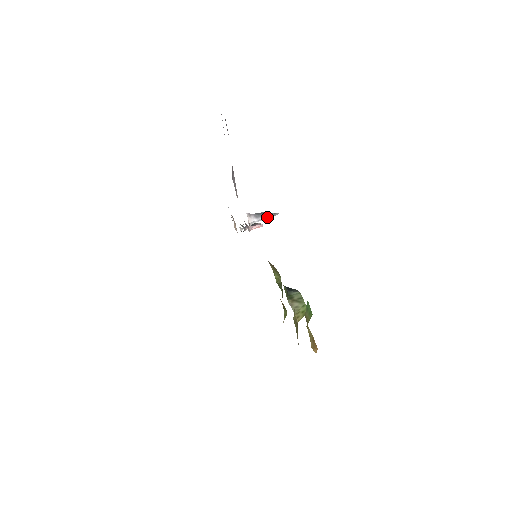
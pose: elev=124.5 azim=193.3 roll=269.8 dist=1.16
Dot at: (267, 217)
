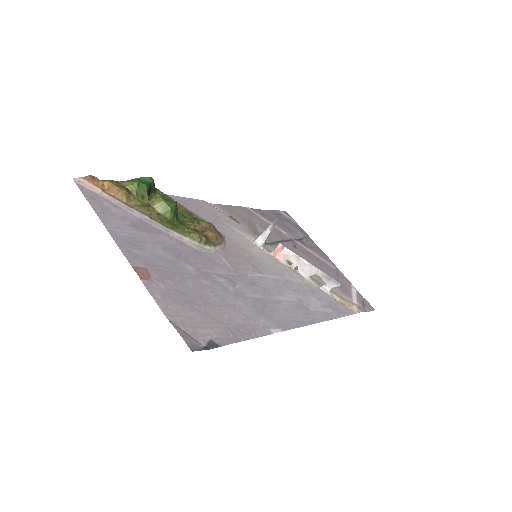
Dot at: (267, 229)
